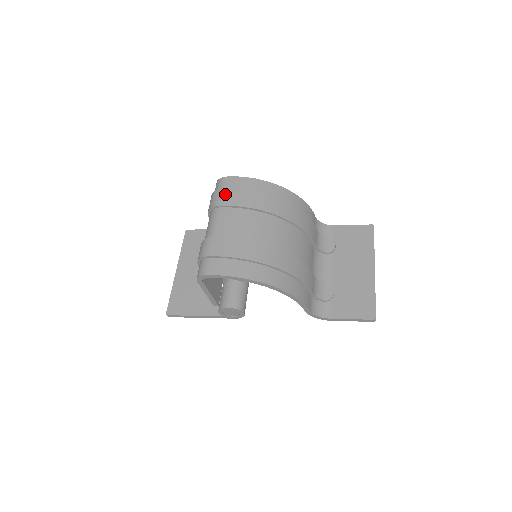
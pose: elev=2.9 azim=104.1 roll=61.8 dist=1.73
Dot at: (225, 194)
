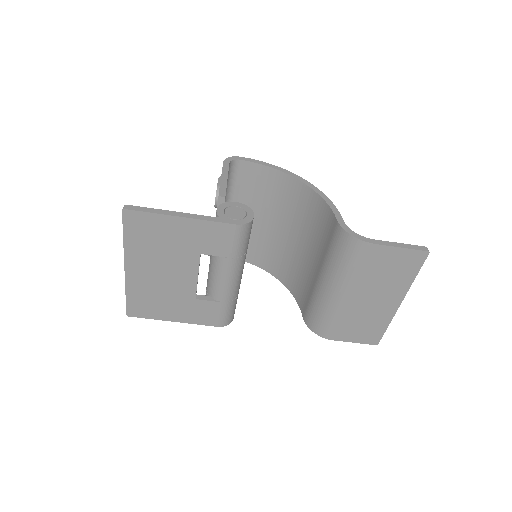
Dot at: occluded
